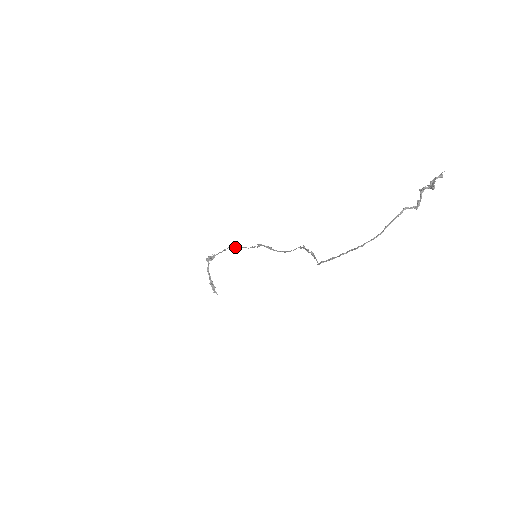
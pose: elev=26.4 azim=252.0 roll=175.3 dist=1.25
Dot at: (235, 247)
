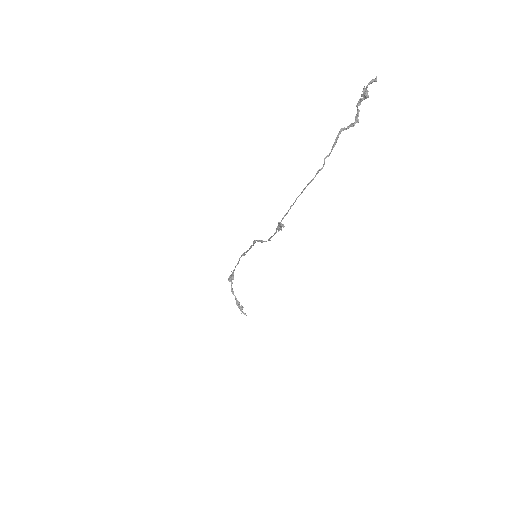
Dot at: (243, 255)
